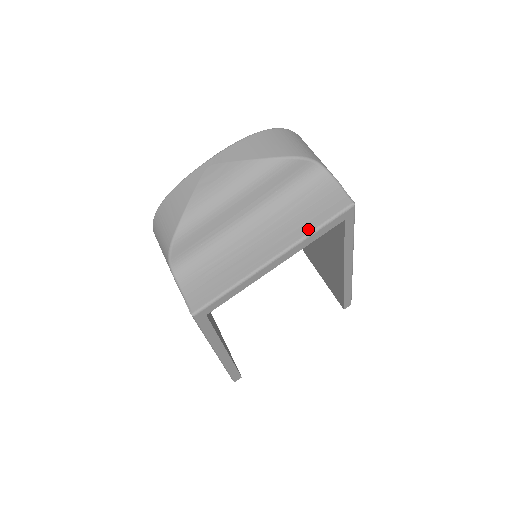
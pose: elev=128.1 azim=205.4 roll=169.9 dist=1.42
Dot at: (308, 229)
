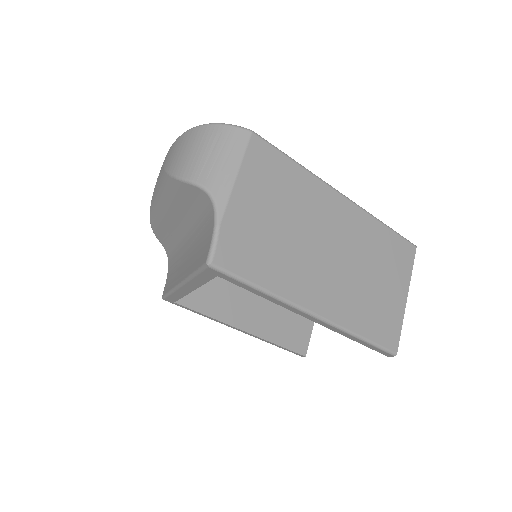
Dot at: (191, 270)
